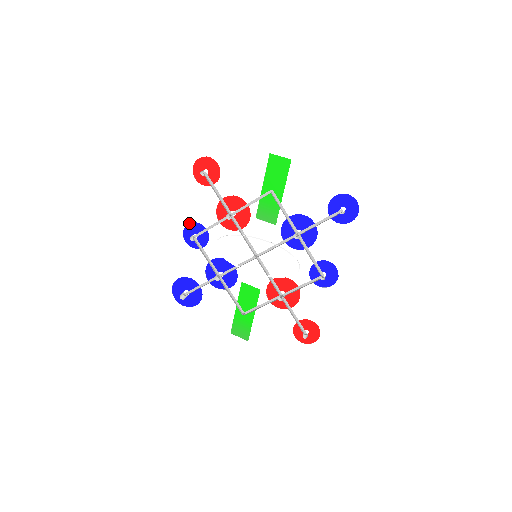
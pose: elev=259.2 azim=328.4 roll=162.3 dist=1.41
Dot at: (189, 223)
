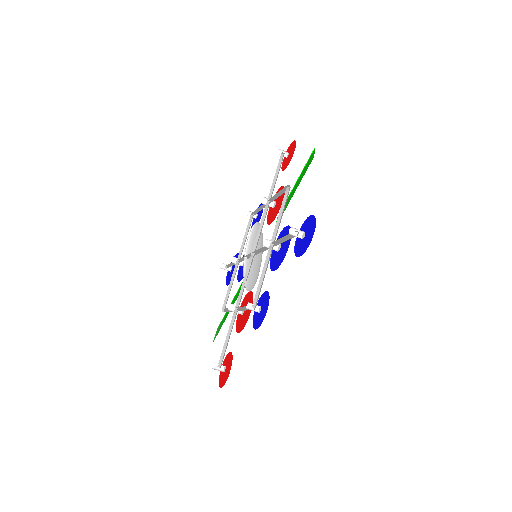
Dot at: occluded
